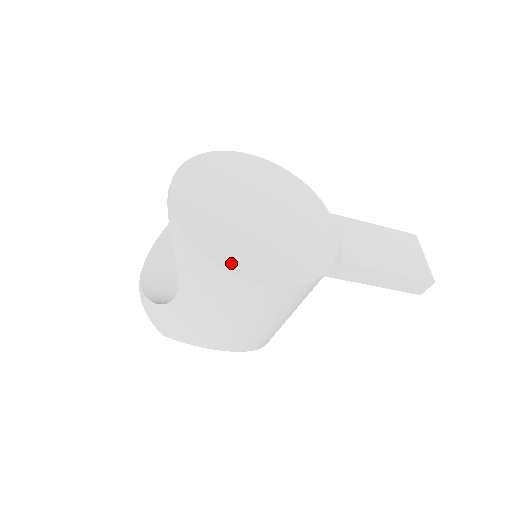
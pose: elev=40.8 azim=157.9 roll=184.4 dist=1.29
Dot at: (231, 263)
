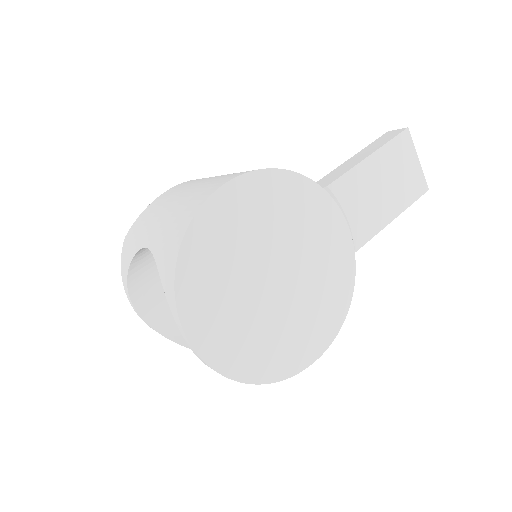
Dot at: (285, 368)
